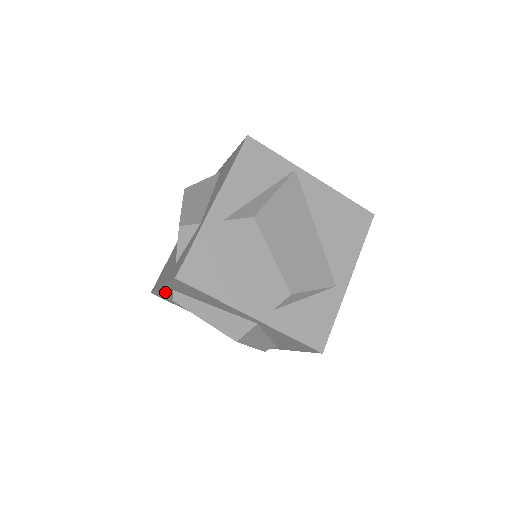
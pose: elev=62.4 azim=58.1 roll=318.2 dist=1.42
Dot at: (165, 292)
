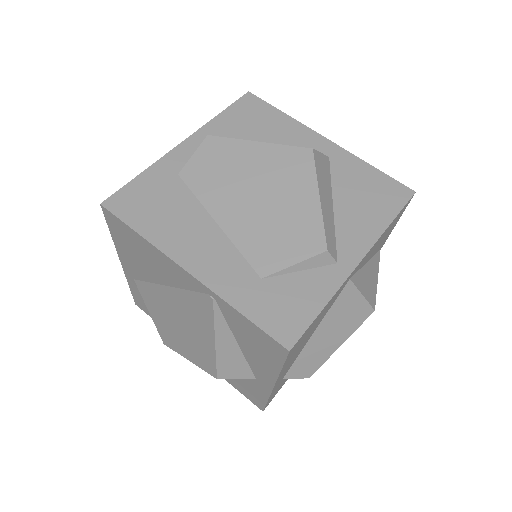
Dot at: (169, 164)
